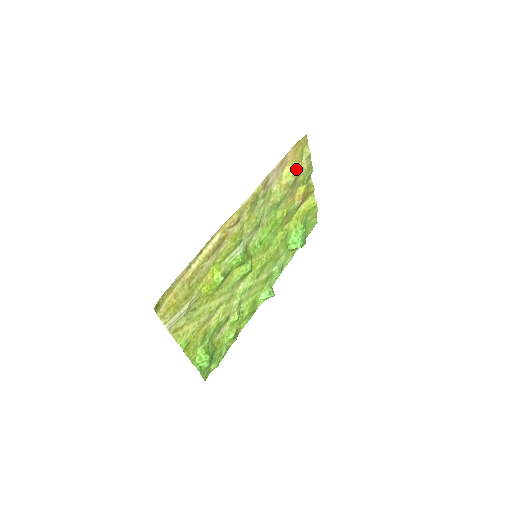
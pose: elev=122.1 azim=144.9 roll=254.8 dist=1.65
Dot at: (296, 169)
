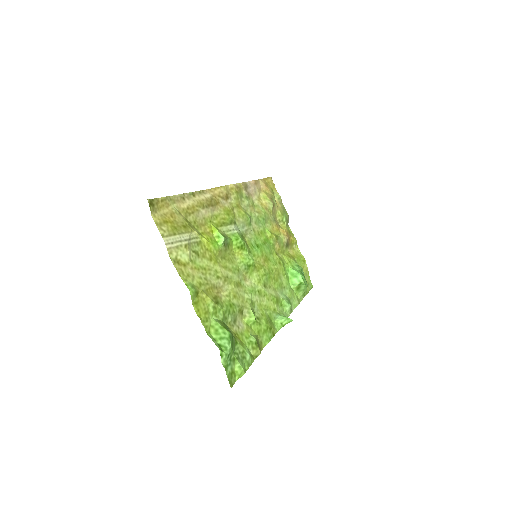
Dot at: (271, 199)
